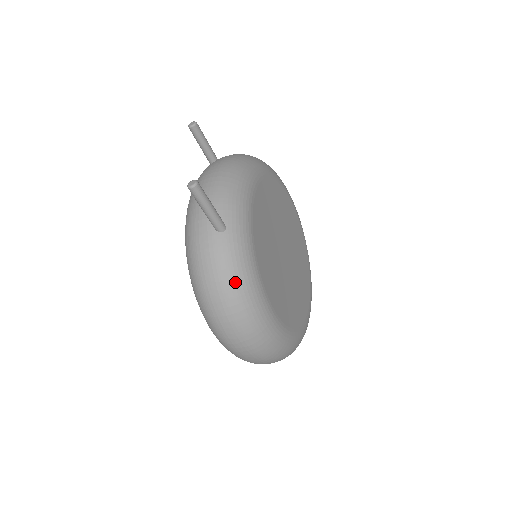
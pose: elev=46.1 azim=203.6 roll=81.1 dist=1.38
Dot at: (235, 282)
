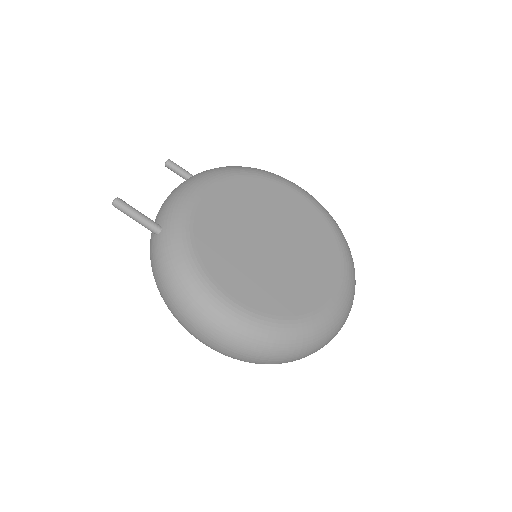
Dot at: (171, 274)
